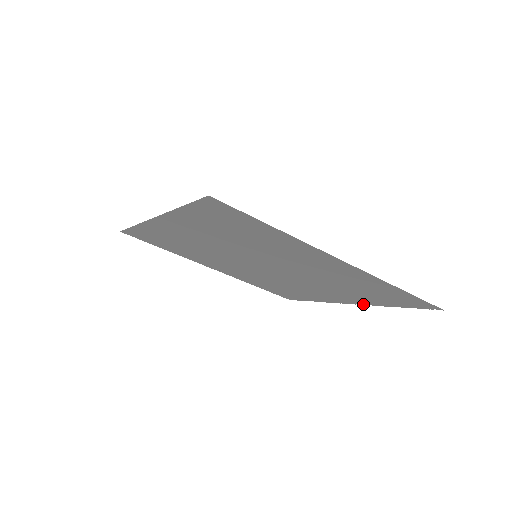
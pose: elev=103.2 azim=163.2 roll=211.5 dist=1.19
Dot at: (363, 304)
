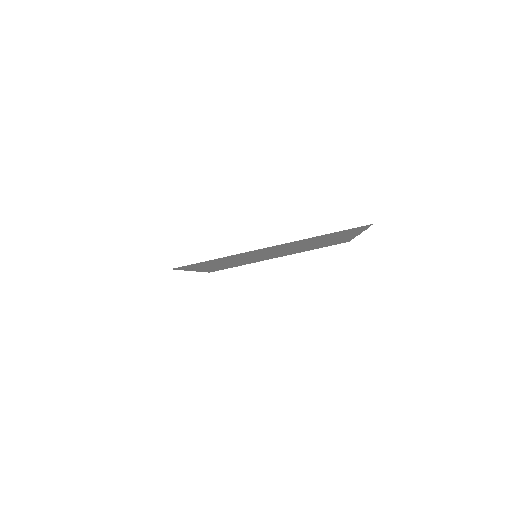
Dot at: (359, 233)
